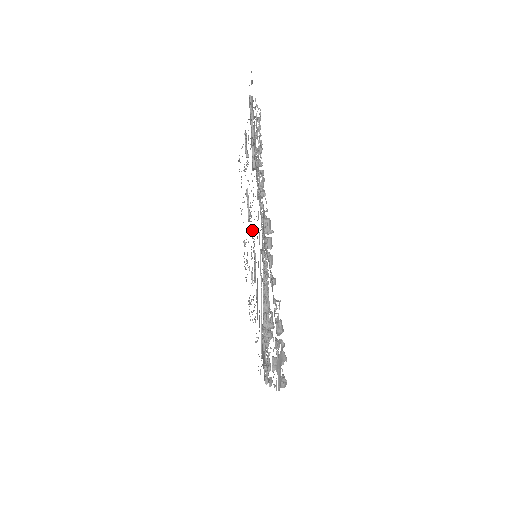
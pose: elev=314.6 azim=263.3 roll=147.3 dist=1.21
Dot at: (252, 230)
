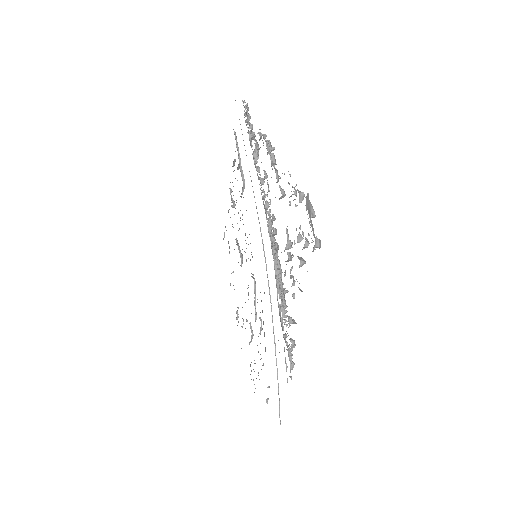
Dot at: occluded
